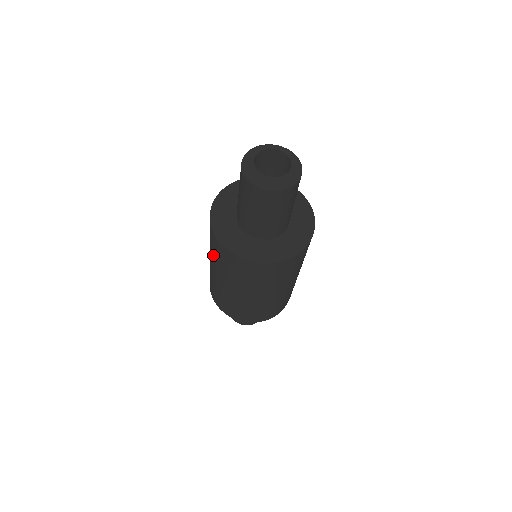
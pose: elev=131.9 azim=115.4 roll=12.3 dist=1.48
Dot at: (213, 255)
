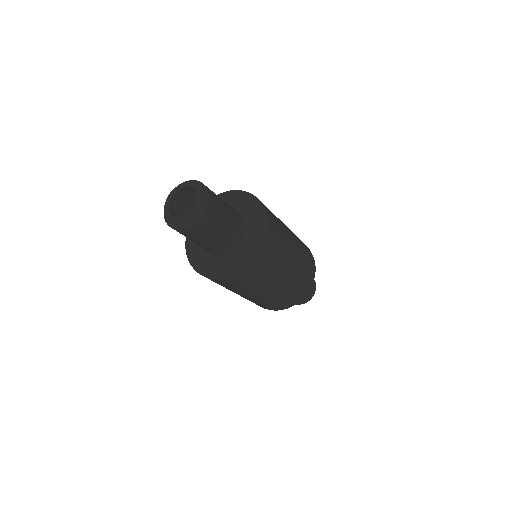
Dot at: occluded
